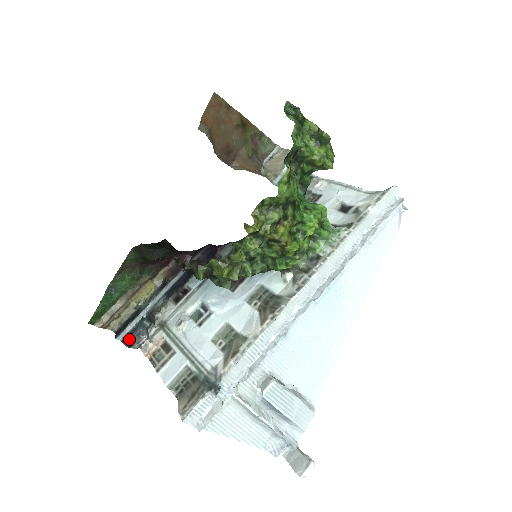
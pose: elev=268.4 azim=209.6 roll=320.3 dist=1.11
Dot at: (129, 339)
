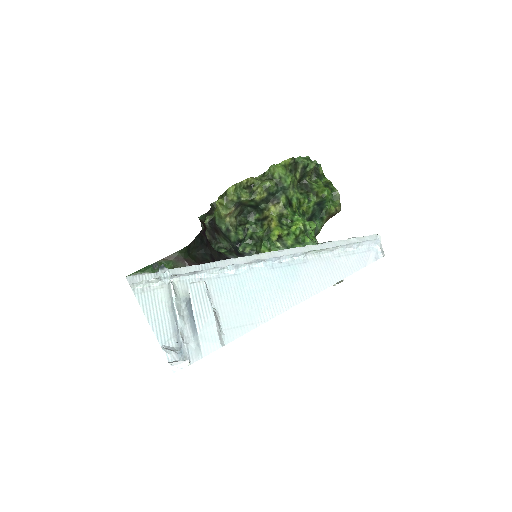
Dot at: occluded
